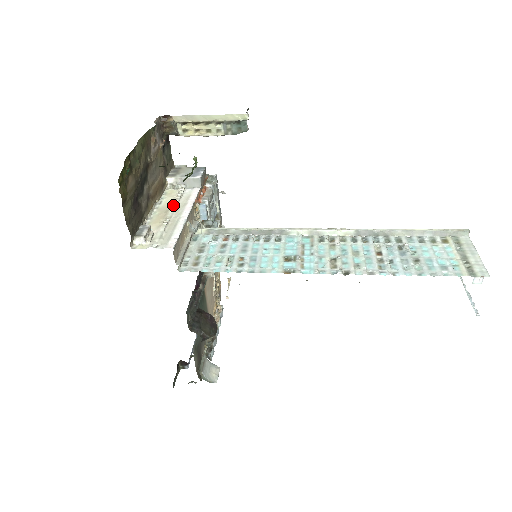
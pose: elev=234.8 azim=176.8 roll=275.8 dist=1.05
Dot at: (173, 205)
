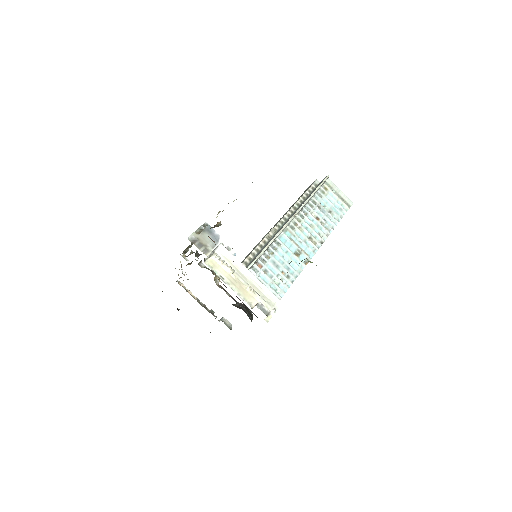
Dot at: (234, 274)
